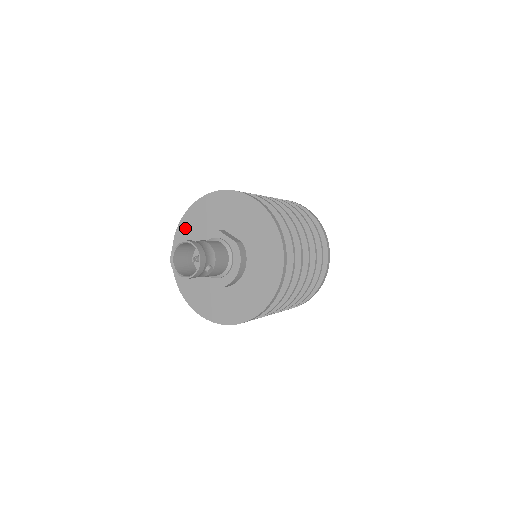
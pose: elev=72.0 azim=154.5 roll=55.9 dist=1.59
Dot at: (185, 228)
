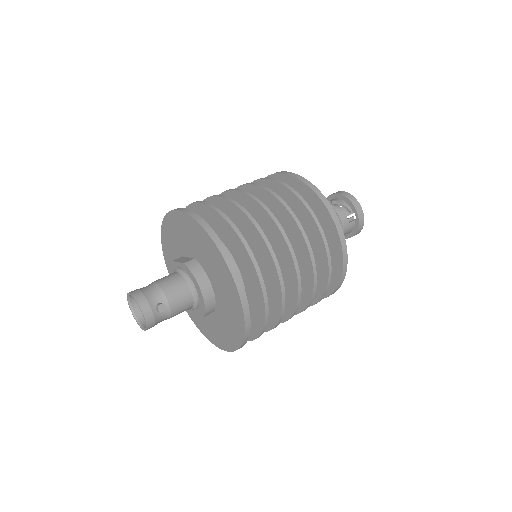
Dot at: occluded
